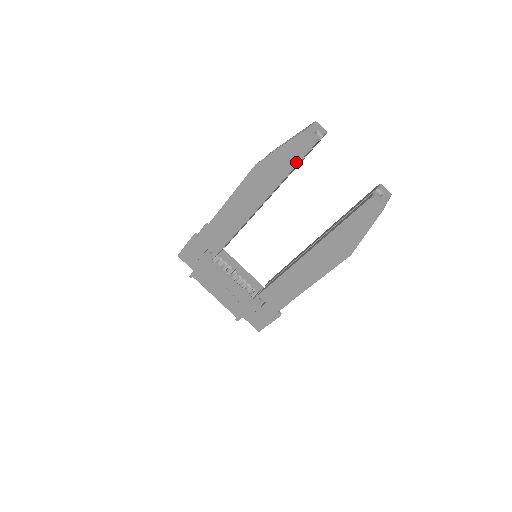
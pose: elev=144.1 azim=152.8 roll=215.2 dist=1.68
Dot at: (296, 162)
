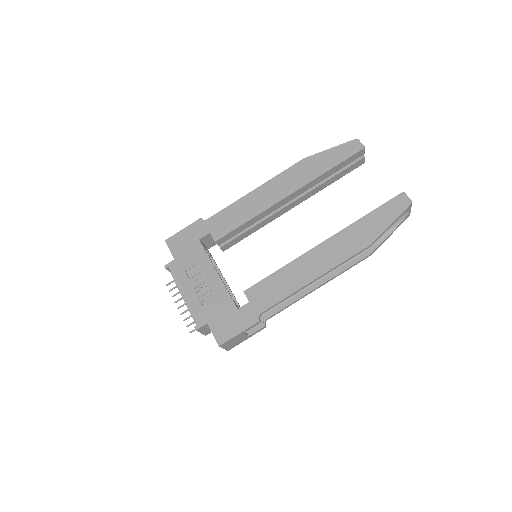
Dot at: (343, 159)
